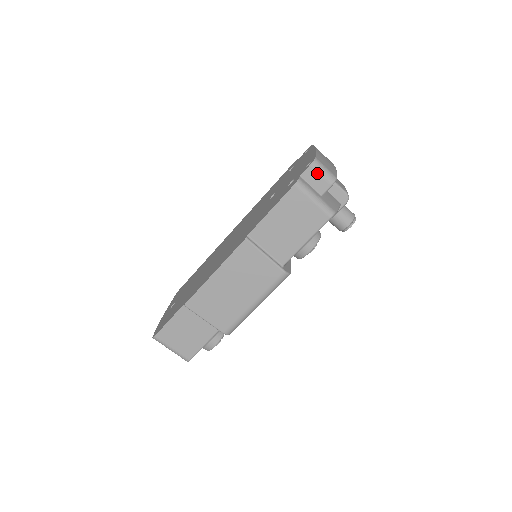
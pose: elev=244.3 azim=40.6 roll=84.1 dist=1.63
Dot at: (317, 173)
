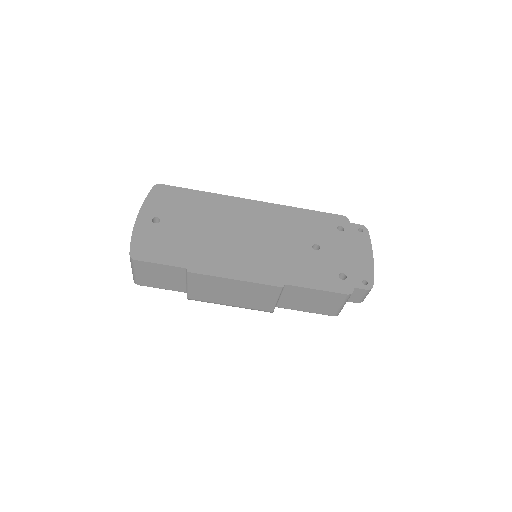
Dot at: (362, 294)
